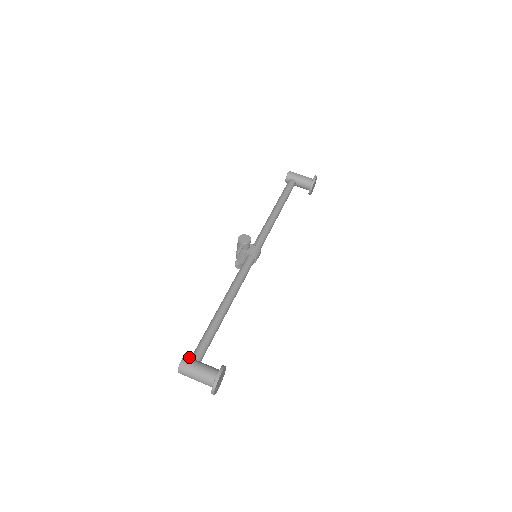
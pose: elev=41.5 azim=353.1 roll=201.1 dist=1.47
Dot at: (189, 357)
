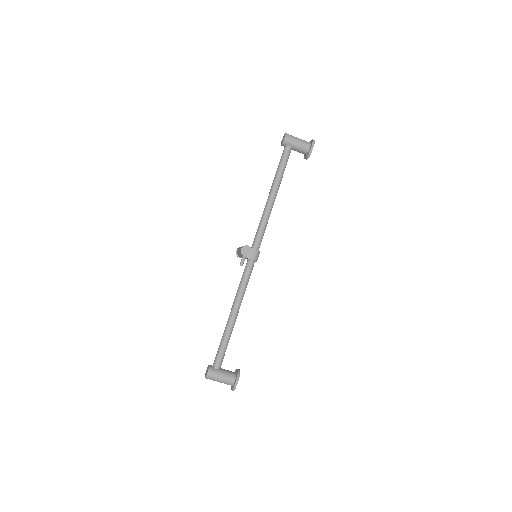
Dot at: (212, 368)
